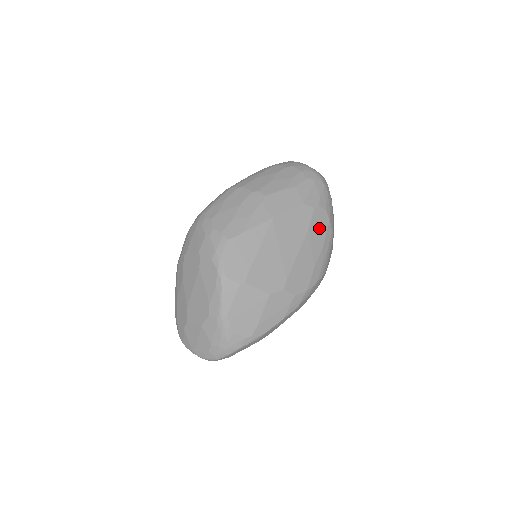
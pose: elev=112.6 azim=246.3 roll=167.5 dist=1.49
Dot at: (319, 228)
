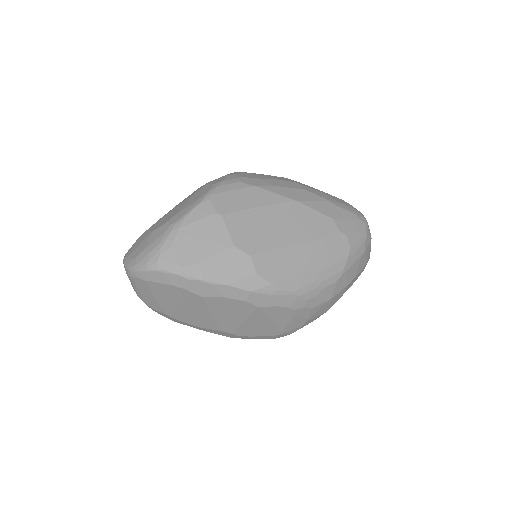
Dot at: (331, 251)
